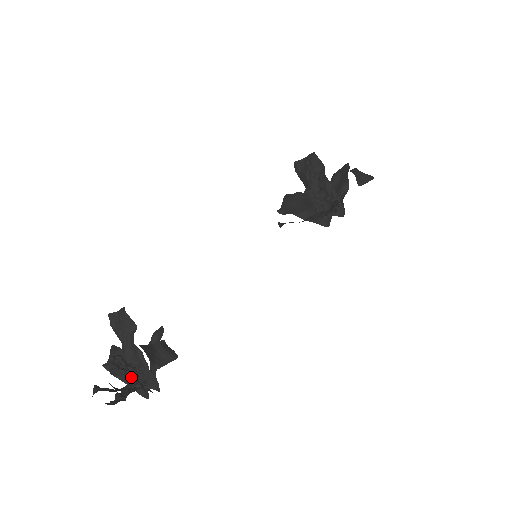
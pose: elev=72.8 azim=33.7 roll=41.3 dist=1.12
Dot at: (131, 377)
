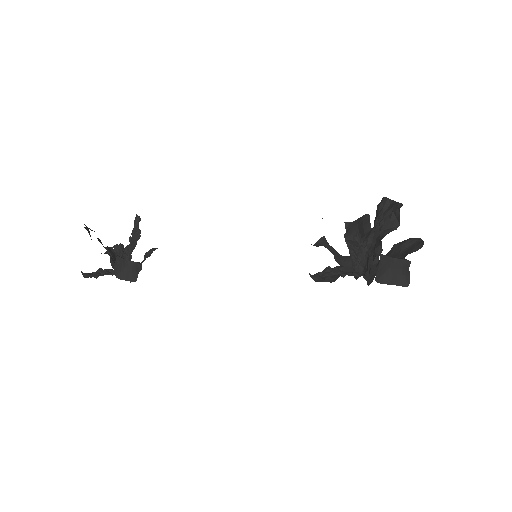
Dot at: occluded
